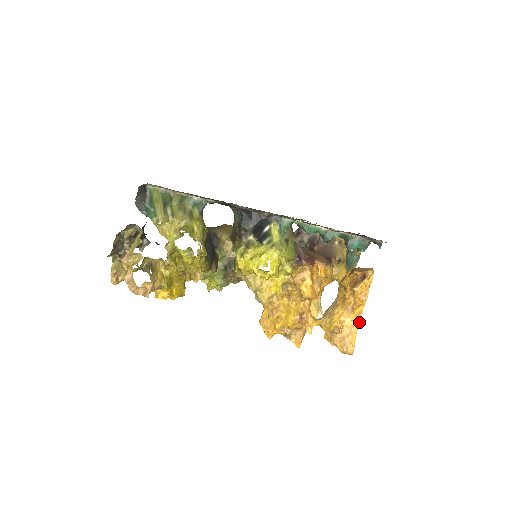
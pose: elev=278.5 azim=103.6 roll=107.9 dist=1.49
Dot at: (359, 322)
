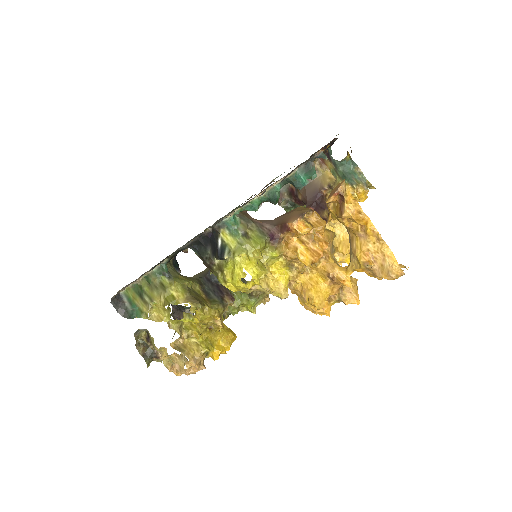
Dot at: (381, 239)
